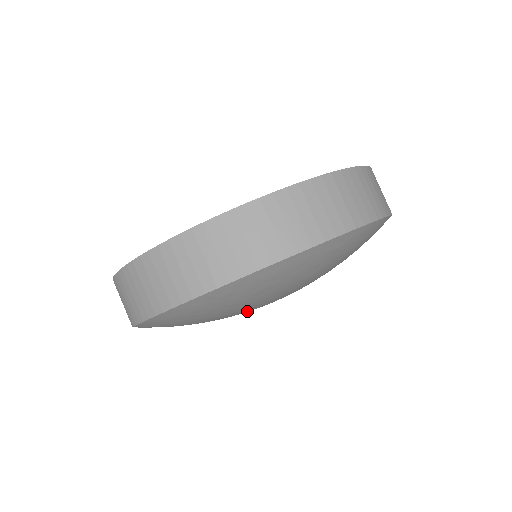
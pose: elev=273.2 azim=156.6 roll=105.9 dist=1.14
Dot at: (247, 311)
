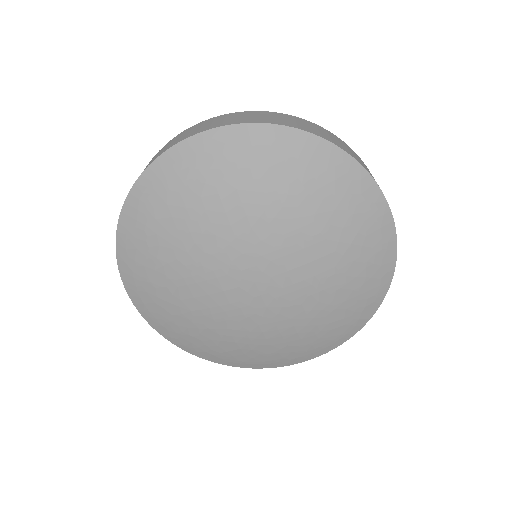
Dot at: (220, 252)
